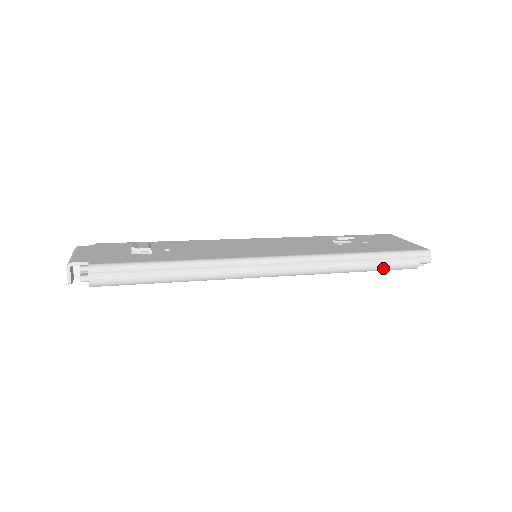
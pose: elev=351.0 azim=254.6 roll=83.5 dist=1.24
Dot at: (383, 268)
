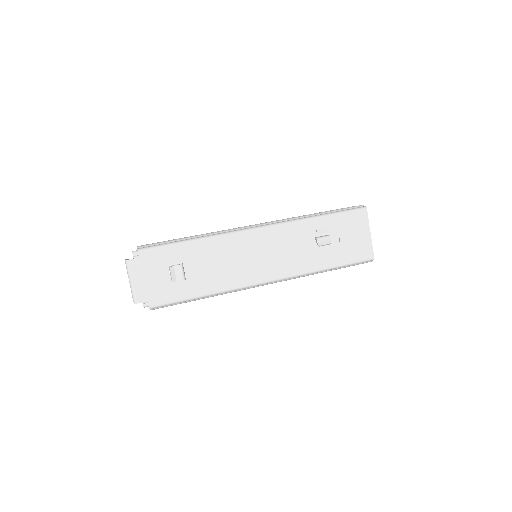
Dot at: occluded
